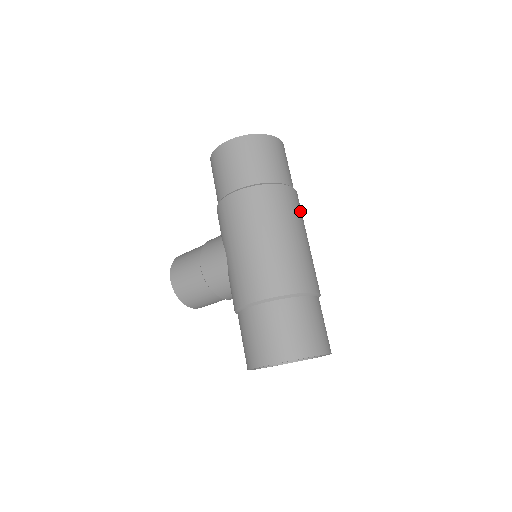
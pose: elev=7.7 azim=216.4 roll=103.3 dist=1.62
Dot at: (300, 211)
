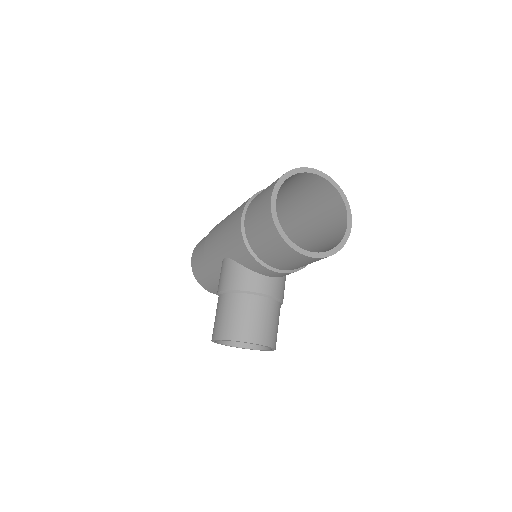
Dot at: occluded
